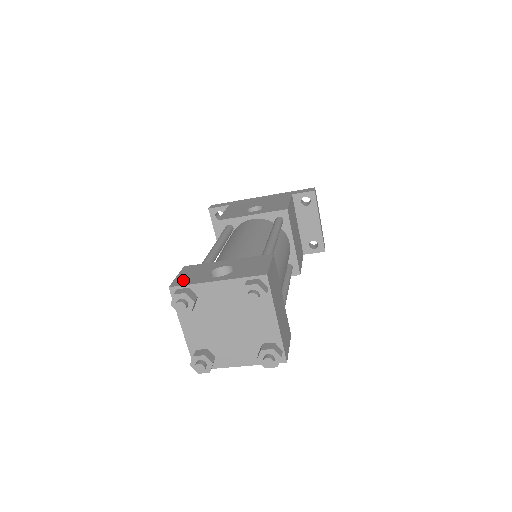
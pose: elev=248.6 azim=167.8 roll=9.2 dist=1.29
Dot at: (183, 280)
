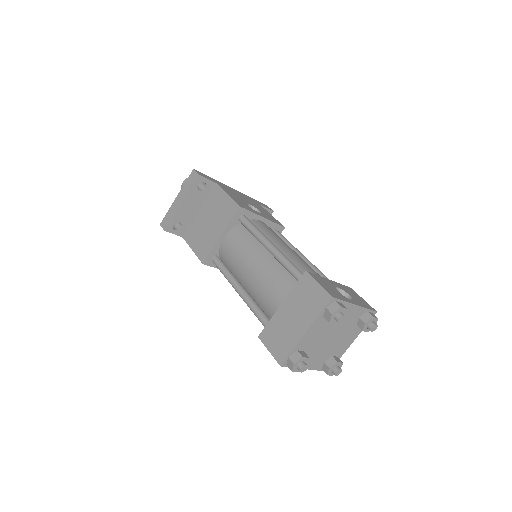
Dot at: (332, 292)
